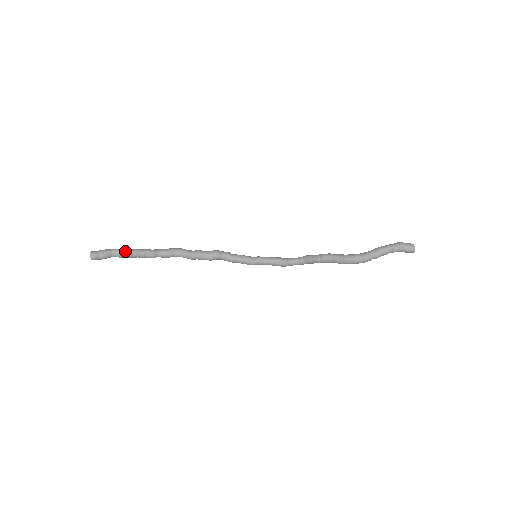
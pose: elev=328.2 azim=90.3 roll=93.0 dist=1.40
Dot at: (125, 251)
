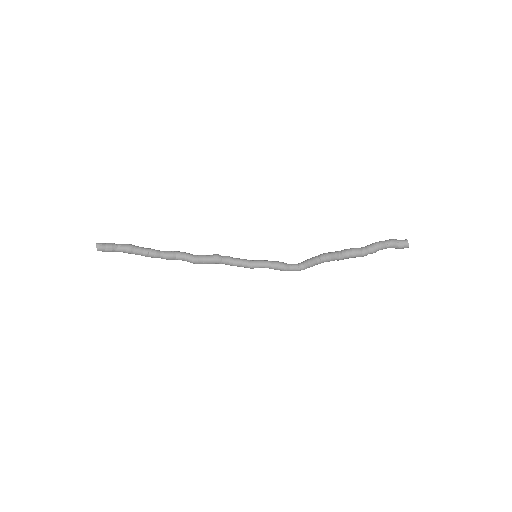
Dot at: (130, 245)
